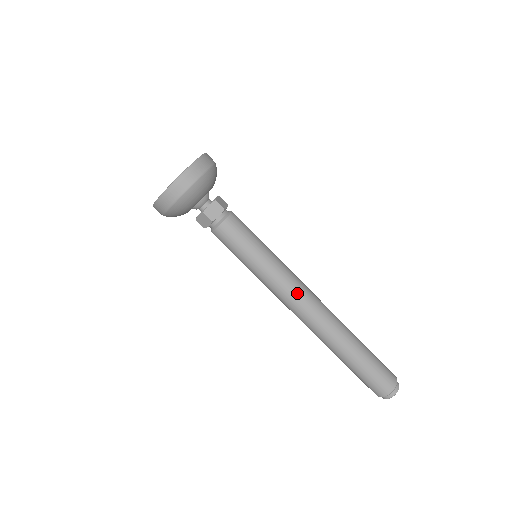
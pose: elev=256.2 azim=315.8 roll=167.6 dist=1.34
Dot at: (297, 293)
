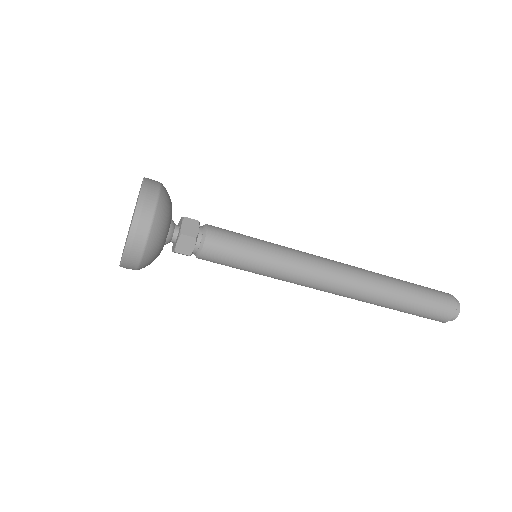
Dot at: occluded
